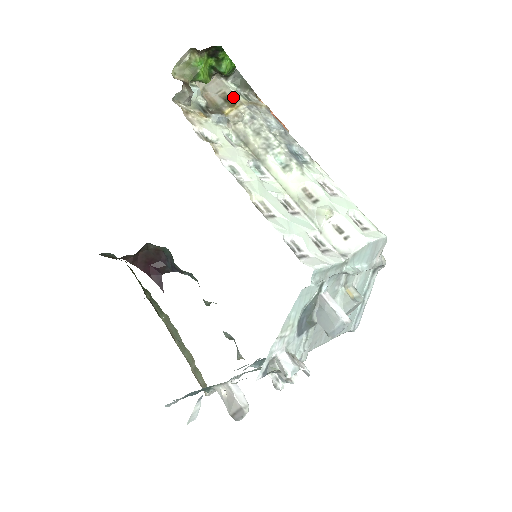
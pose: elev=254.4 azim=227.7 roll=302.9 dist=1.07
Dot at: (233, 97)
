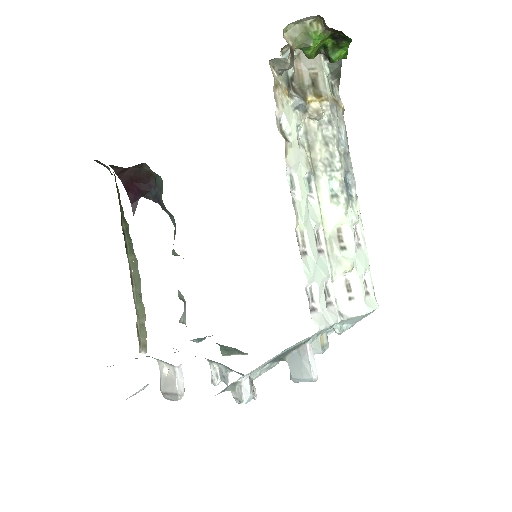
Dot at: (323, 85)
